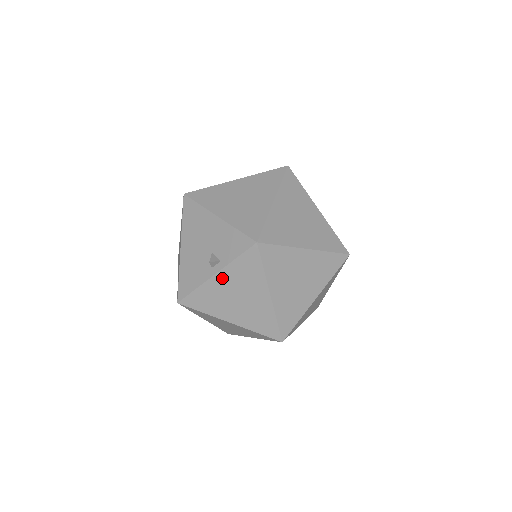
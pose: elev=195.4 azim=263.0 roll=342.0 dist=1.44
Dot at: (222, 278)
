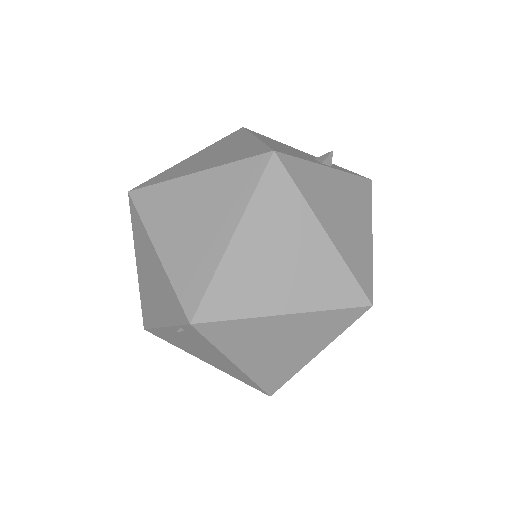
Dot at: (335, 177)
